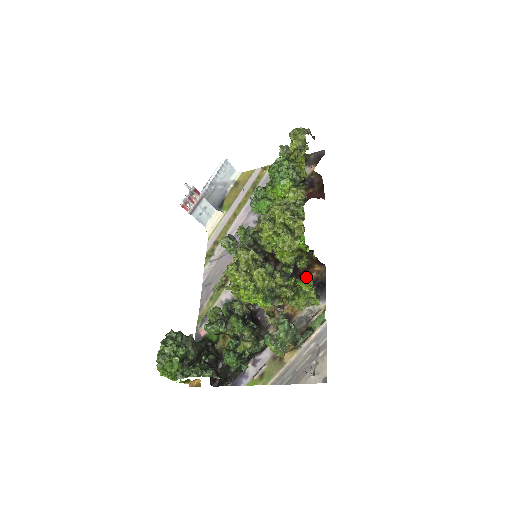
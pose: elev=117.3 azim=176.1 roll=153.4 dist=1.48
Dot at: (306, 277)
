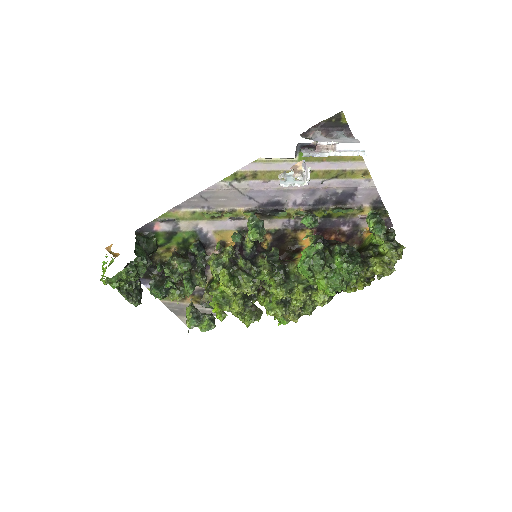
Dot at: occluded
